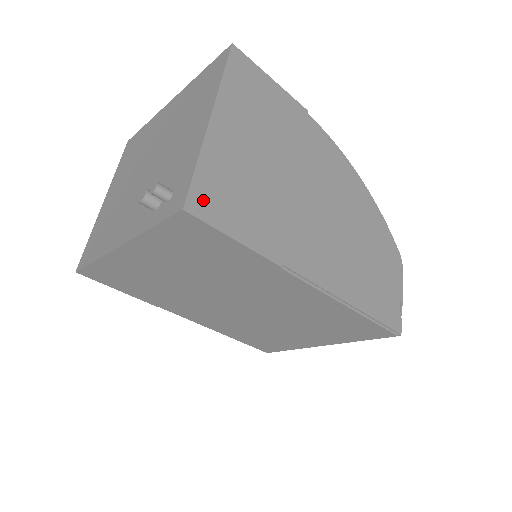
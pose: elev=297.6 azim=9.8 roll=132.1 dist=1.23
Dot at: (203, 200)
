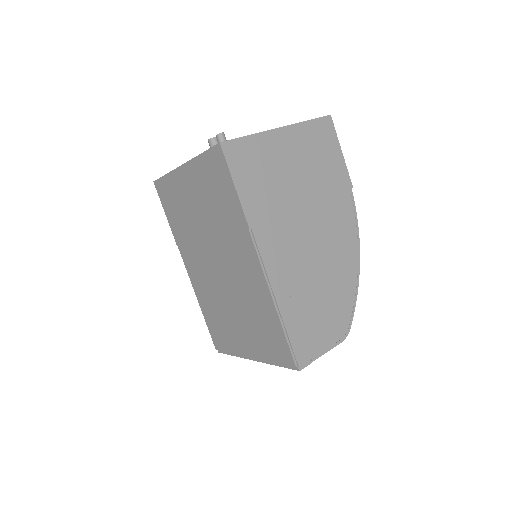
Dot at: (235, 151)
